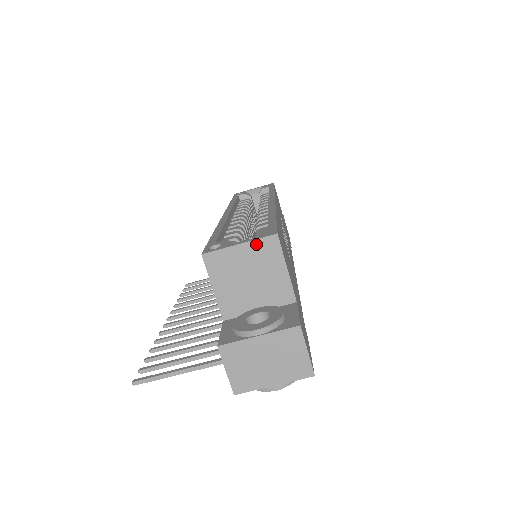
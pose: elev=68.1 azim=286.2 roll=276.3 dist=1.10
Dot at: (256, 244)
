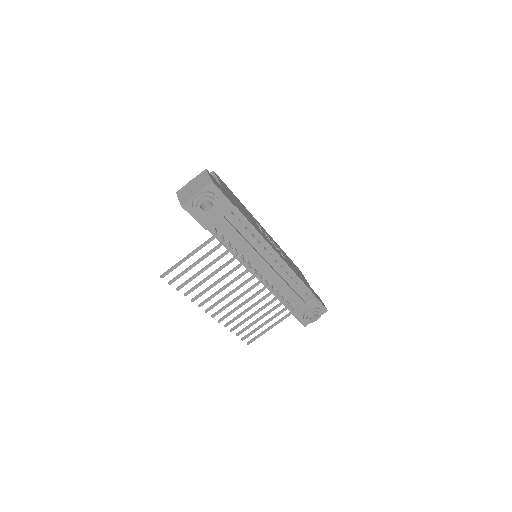
Dot at: occluded
